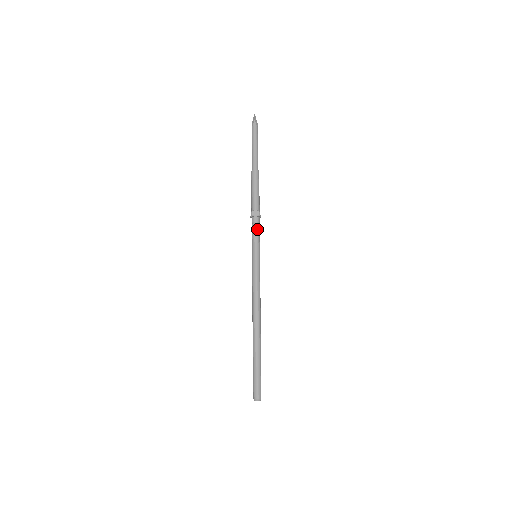
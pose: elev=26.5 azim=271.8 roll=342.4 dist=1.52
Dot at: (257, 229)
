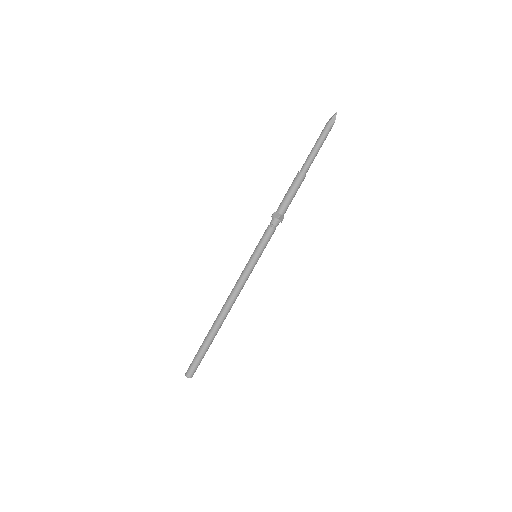
Dot at: occluded
